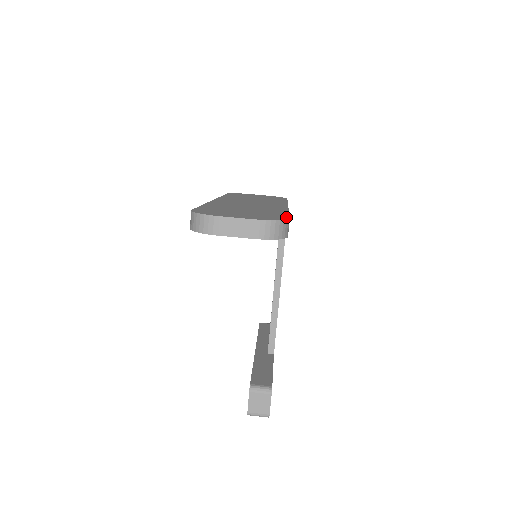
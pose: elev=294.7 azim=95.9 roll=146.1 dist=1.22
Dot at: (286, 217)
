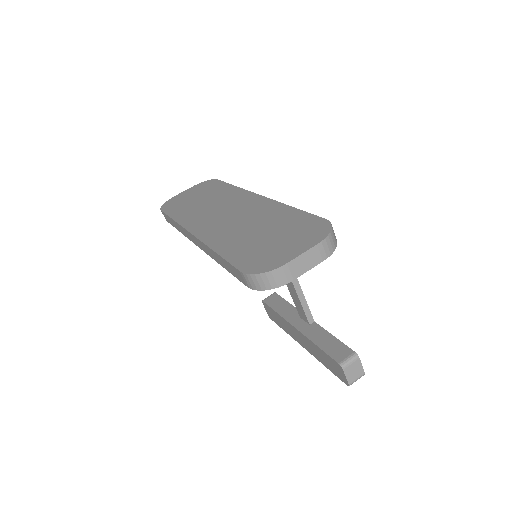
Dot at: (318, 219)
